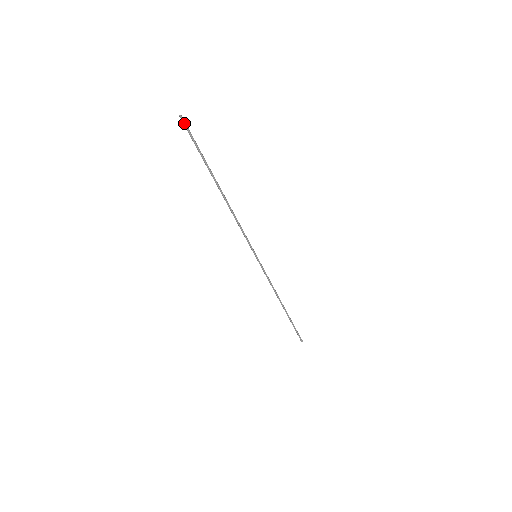
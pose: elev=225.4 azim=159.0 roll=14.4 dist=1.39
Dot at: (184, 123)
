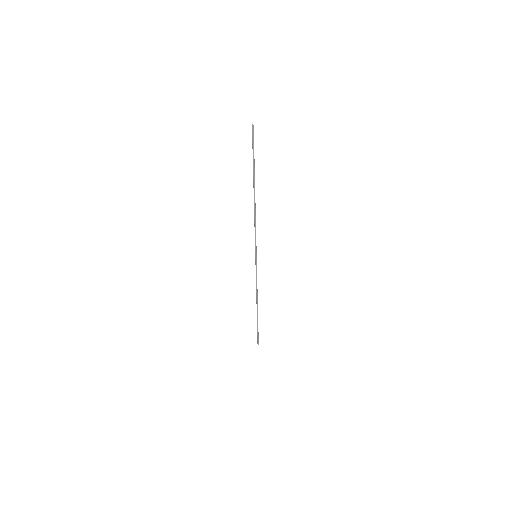
Dot at: (253, 131)
